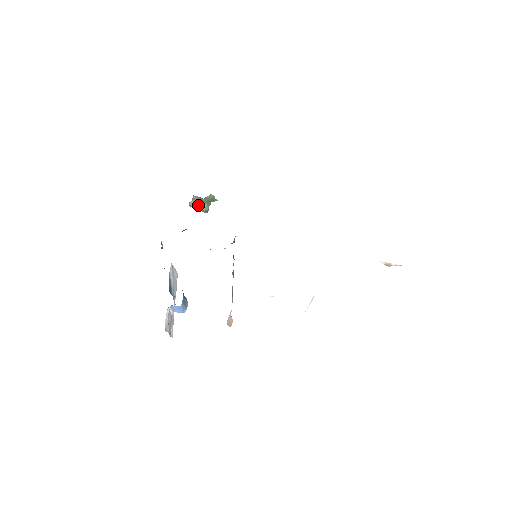
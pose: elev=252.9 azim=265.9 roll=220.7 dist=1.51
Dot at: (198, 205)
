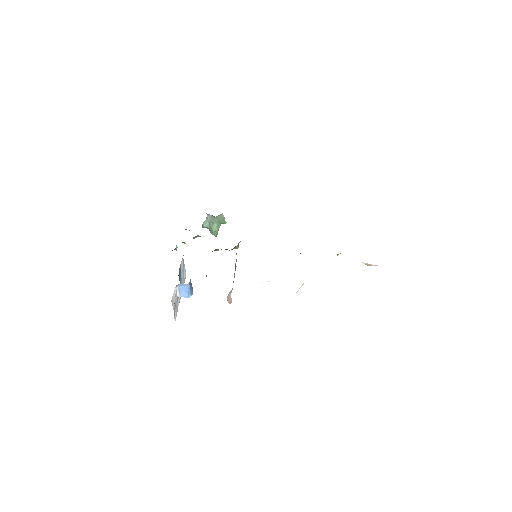
Dot at: (210, 225)
